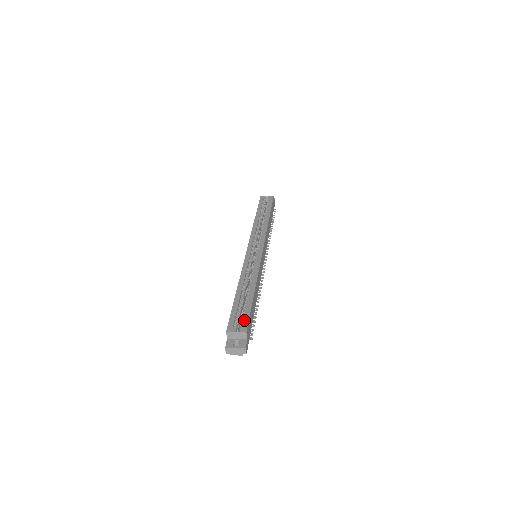
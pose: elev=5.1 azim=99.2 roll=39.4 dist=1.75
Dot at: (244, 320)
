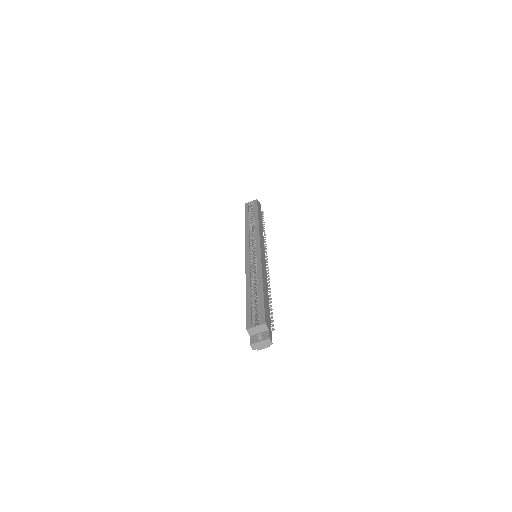
Dot at: (260, 313)
